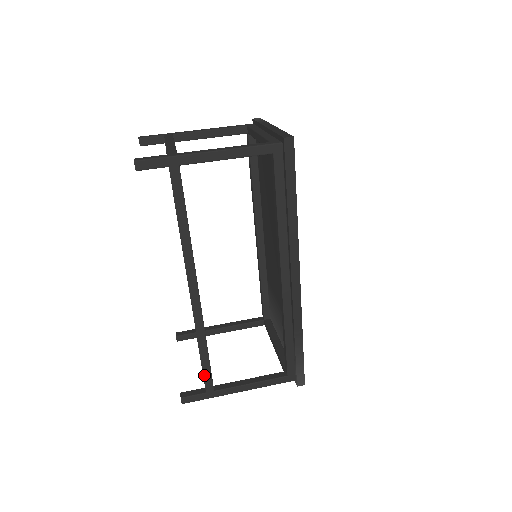
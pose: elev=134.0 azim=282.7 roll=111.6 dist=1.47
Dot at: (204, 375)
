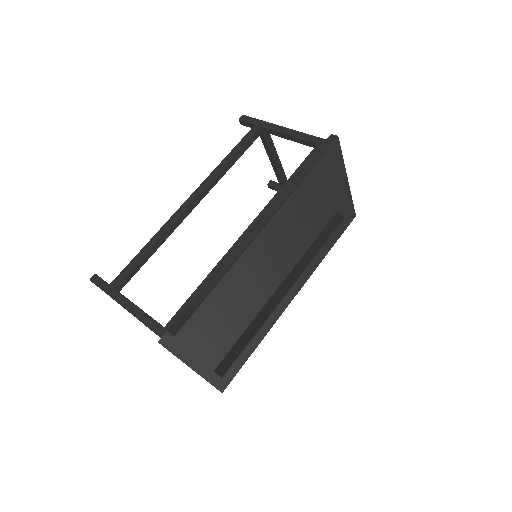
Dot at: (126, 267)
